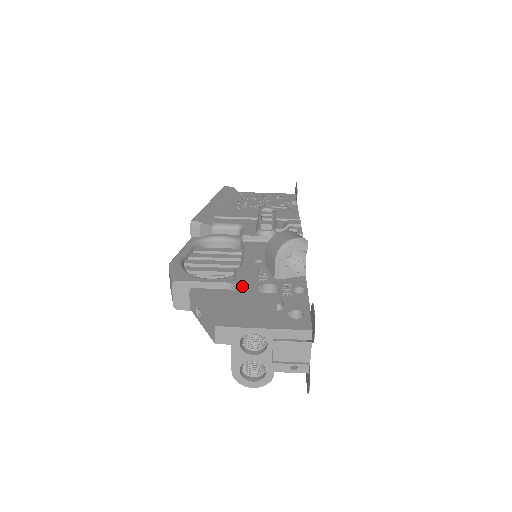
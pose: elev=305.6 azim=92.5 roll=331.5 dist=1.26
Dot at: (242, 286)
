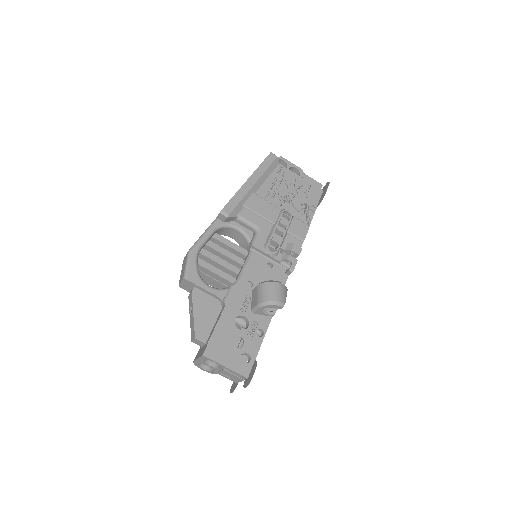
Dot at: (226, 311)
